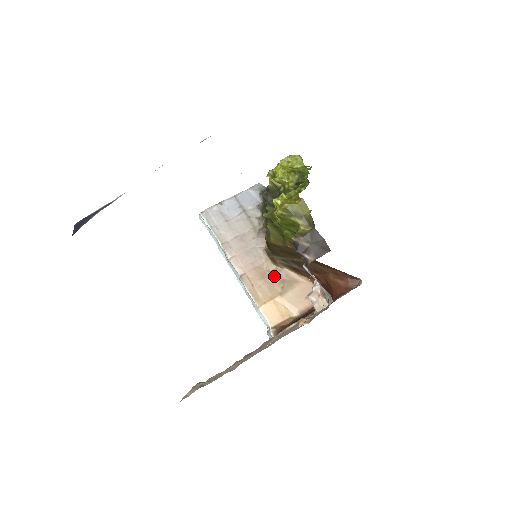
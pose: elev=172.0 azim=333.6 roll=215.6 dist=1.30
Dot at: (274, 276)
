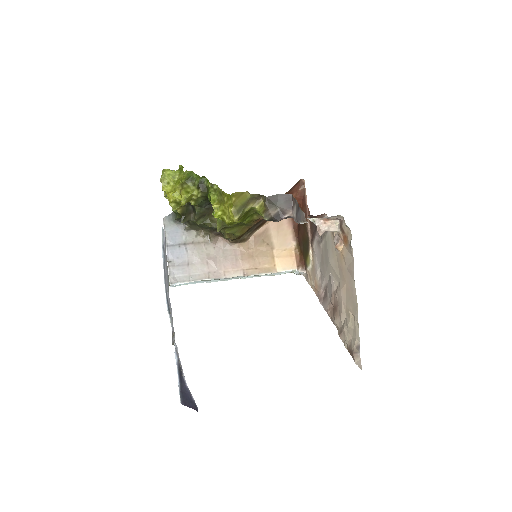
Dot at: (255, 247)
